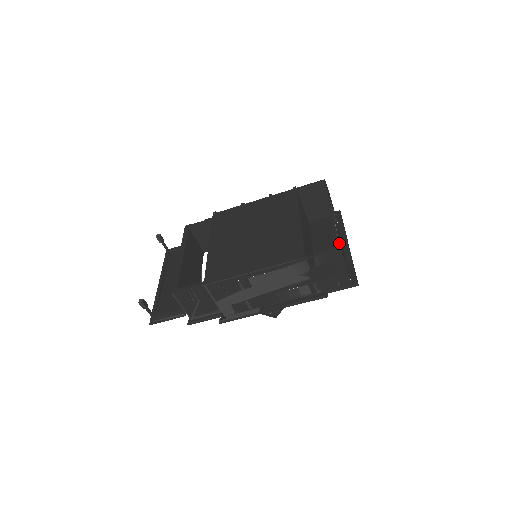
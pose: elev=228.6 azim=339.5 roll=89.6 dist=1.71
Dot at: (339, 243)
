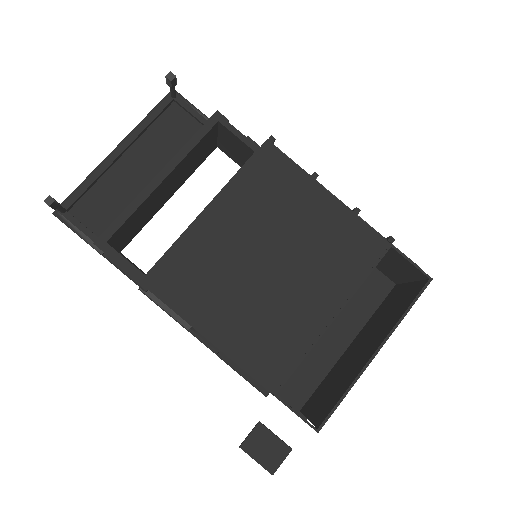
Dot at: (328, 416)
